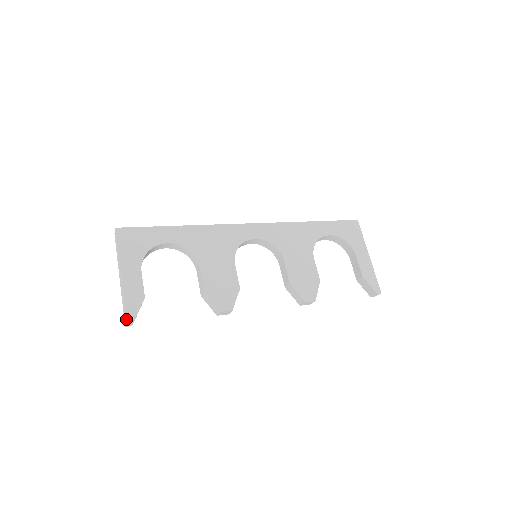
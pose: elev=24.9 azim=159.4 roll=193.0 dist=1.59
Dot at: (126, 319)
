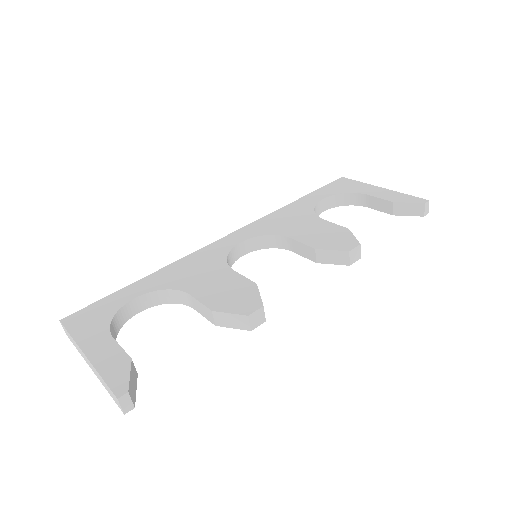
Dot at: (114, 395)
